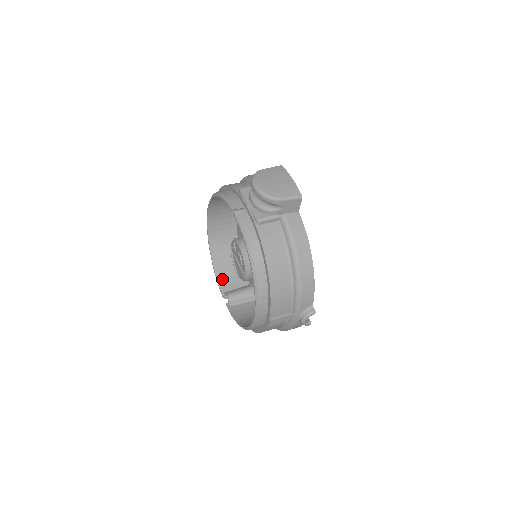
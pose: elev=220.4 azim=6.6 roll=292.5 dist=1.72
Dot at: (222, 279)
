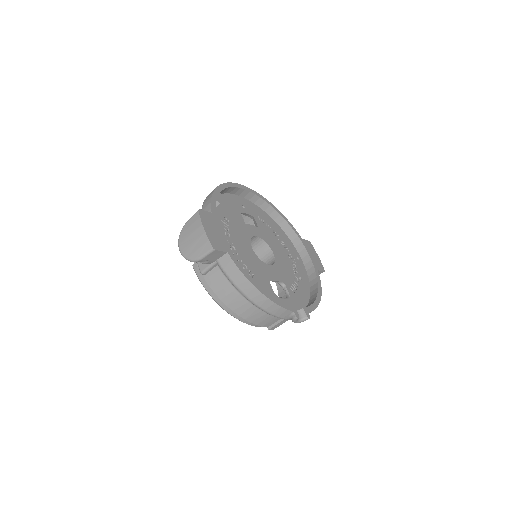
Dot at: occluded
